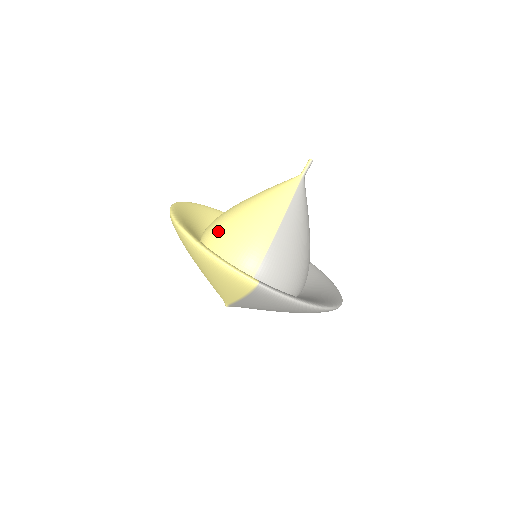
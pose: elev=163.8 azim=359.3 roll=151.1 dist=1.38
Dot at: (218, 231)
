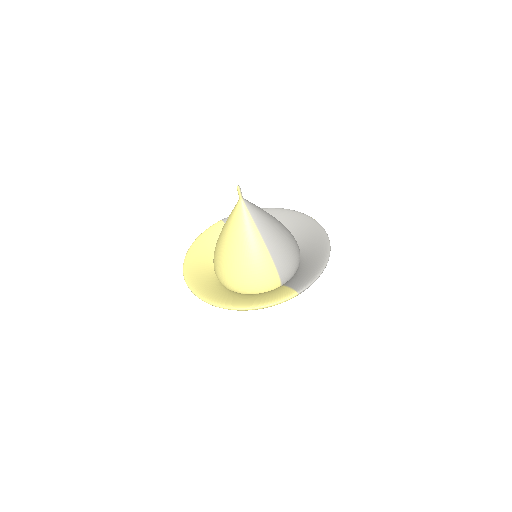
Dot at: (234, 278)
